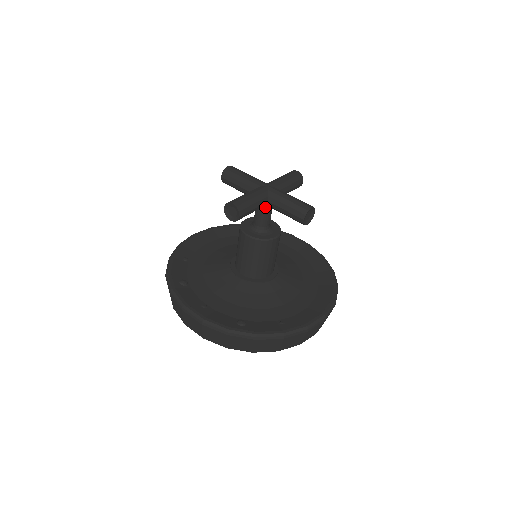
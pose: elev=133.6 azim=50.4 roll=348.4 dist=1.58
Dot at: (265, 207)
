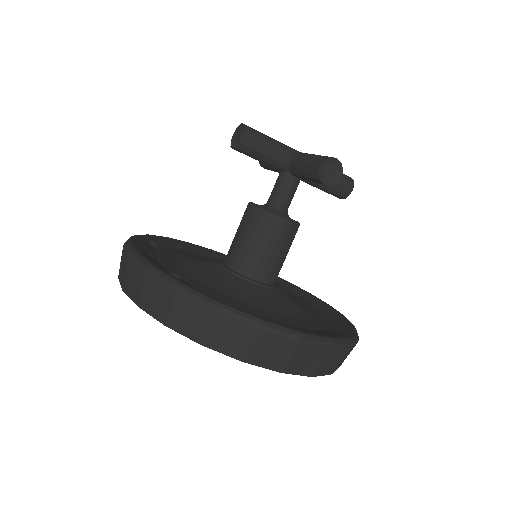
Dot at: (286, 174)
